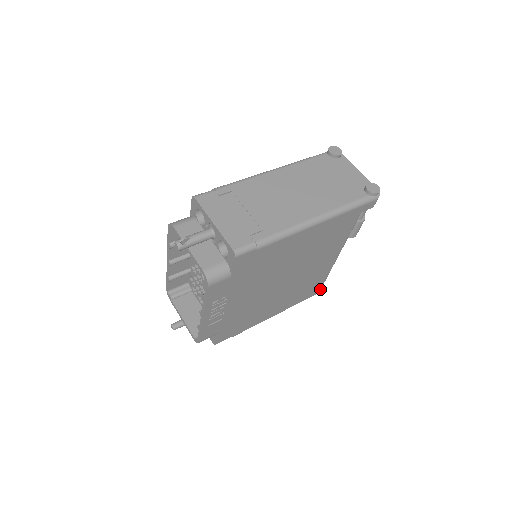
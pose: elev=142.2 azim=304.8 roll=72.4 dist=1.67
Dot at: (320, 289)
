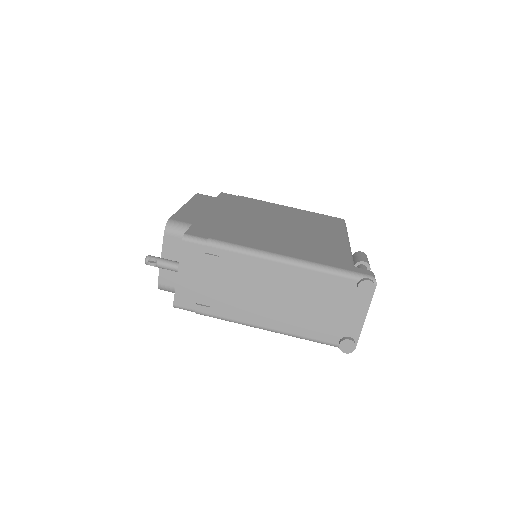
Dot at: occluded
